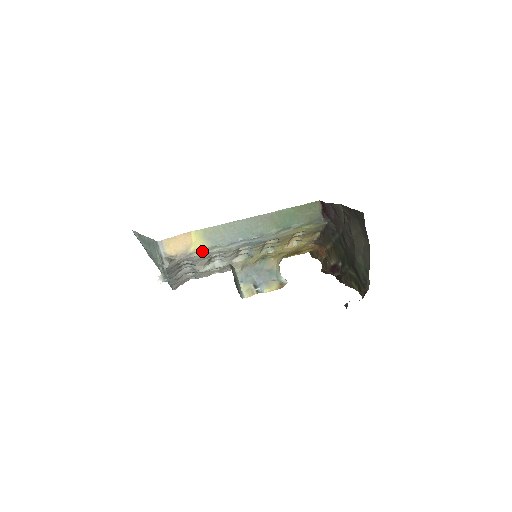
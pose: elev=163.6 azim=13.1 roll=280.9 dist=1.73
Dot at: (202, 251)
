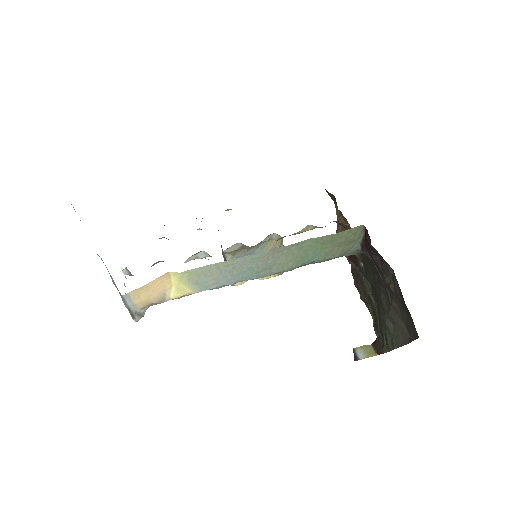
Dot at: occluded
